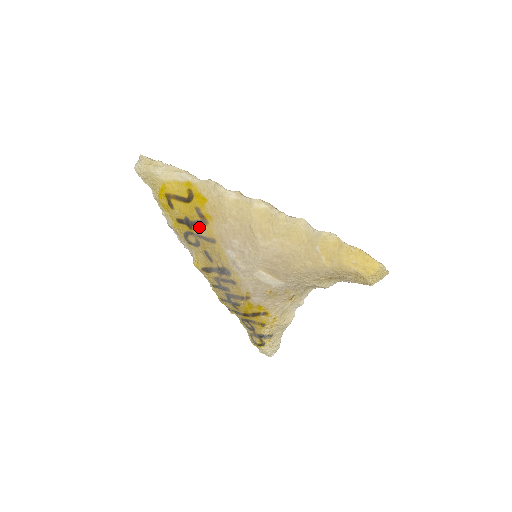
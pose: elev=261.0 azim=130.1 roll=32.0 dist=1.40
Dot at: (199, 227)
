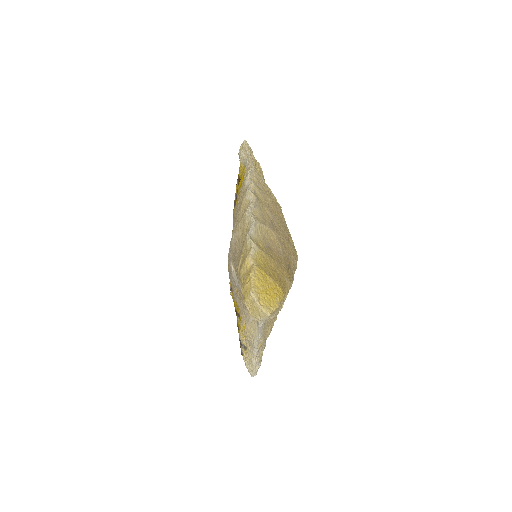
Dot at: occluded
